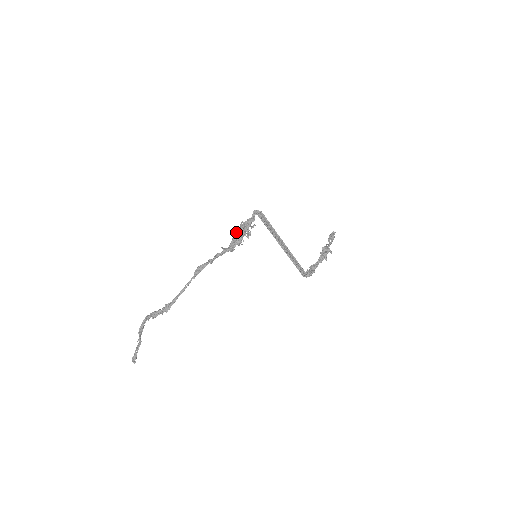
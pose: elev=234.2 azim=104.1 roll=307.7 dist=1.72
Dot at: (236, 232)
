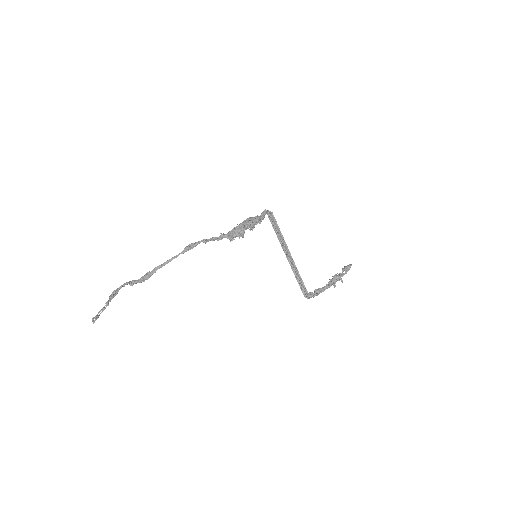
Dot at: (240, 223)
